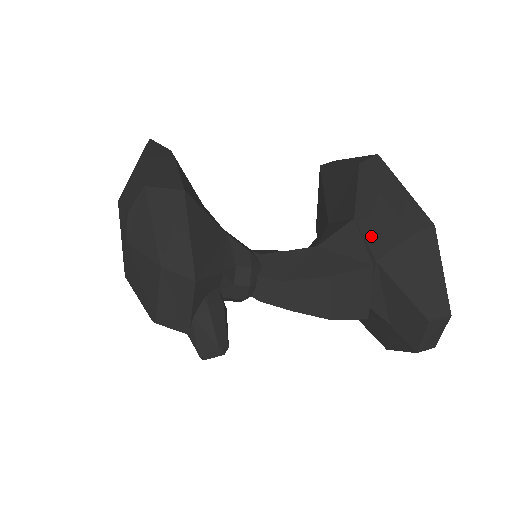
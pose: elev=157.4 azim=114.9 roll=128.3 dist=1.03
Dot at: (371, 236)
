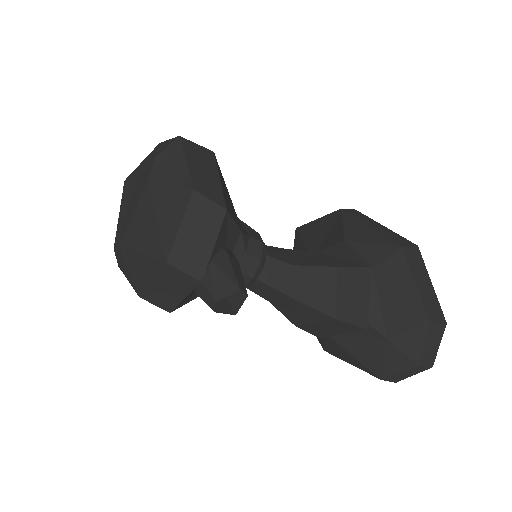
Dot at: (364, 251)
